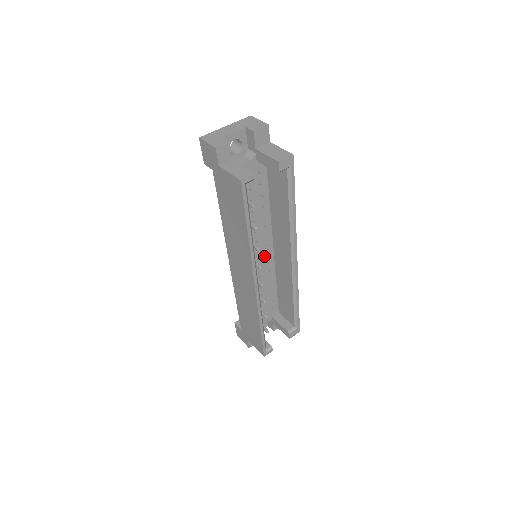
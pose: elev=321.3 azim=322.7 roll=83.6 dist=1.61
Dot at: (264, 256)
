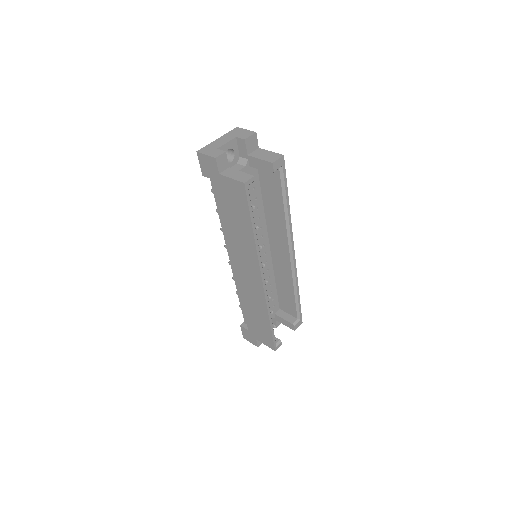
Dot at: (263, 255)
